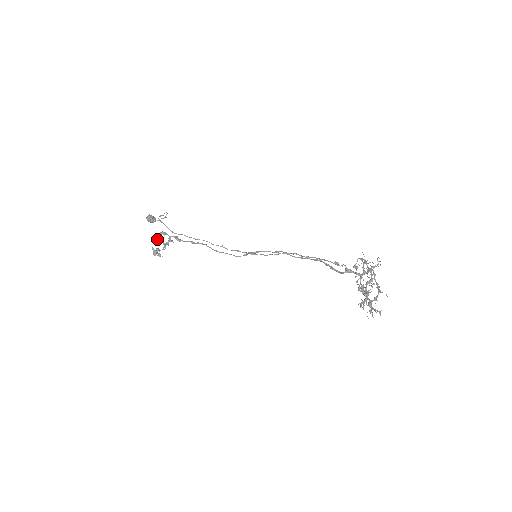
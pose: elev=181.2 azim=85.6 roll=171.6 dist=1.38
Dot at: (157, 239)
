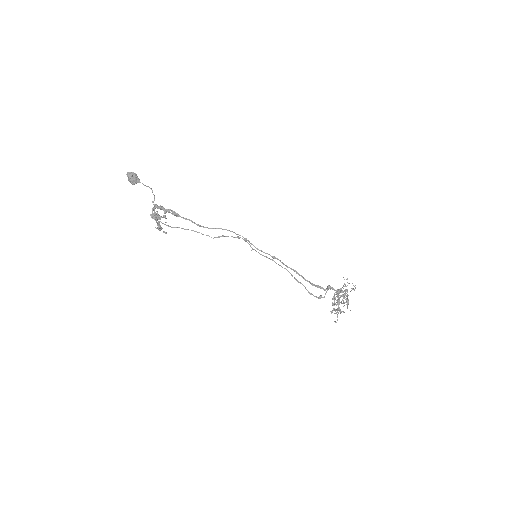
Dot at: occluded
